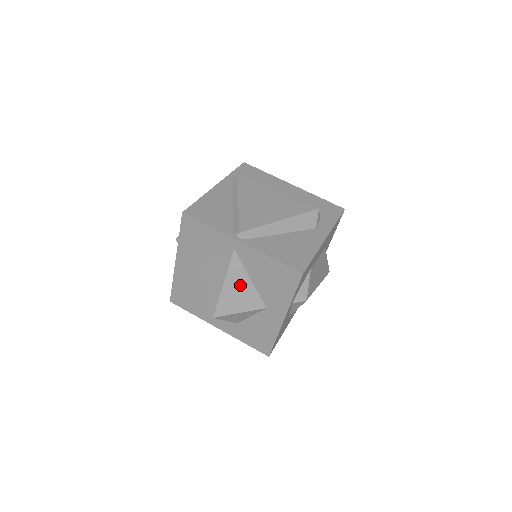
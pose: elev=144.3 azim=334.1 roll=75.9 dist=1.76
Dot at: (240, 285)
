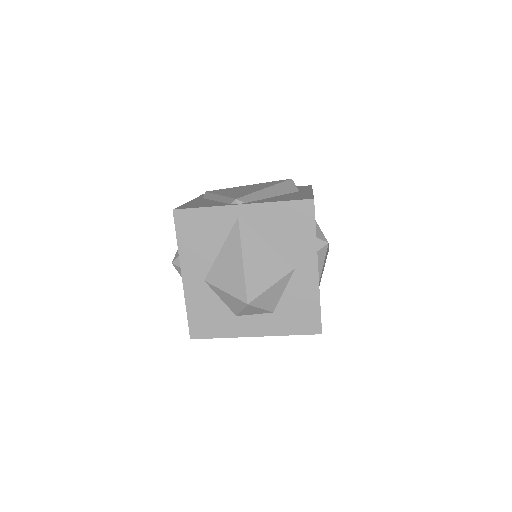
Dot at: (259, 254)
